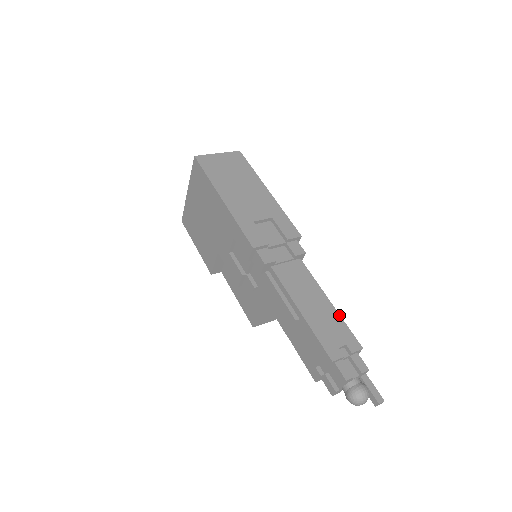
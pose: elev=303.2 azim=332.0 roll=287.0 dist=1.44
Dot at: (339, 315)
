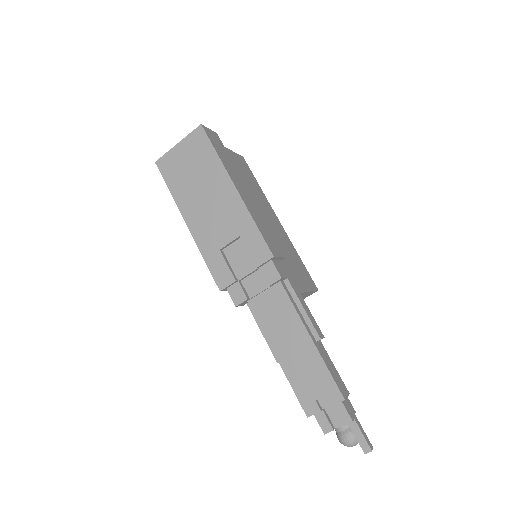
Dot at: (320, 358)
